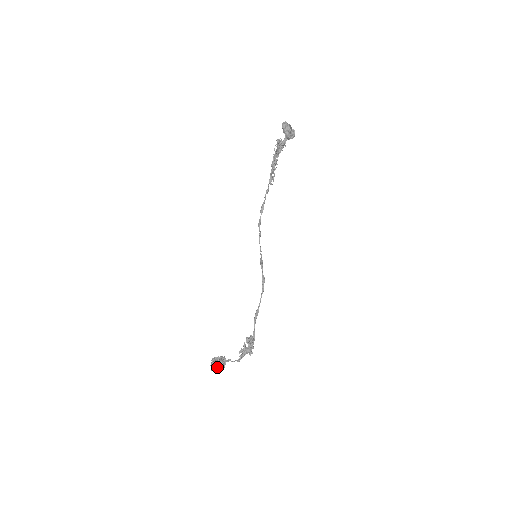
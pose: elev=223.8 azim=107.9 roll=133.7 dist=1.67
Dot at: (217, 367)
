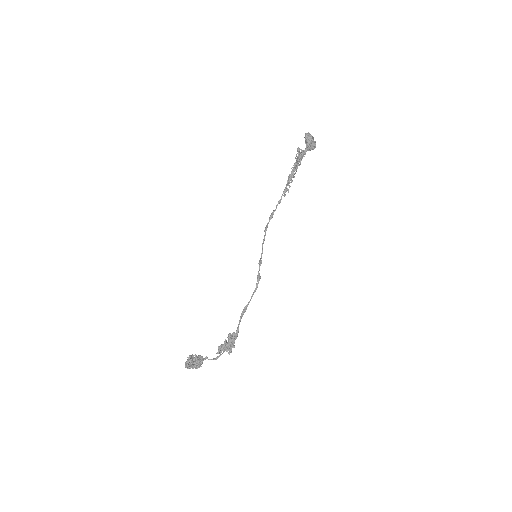
Dot at: (192, 364)
